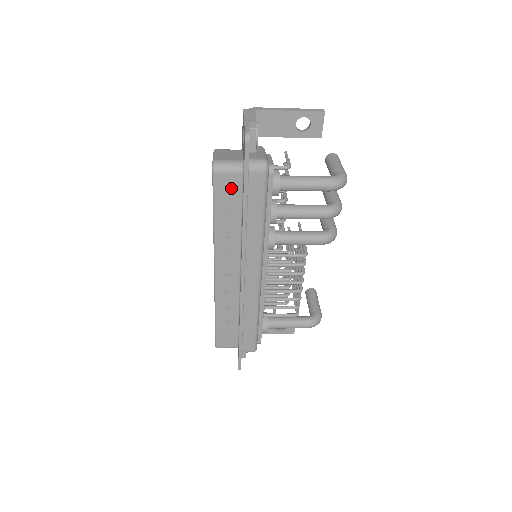
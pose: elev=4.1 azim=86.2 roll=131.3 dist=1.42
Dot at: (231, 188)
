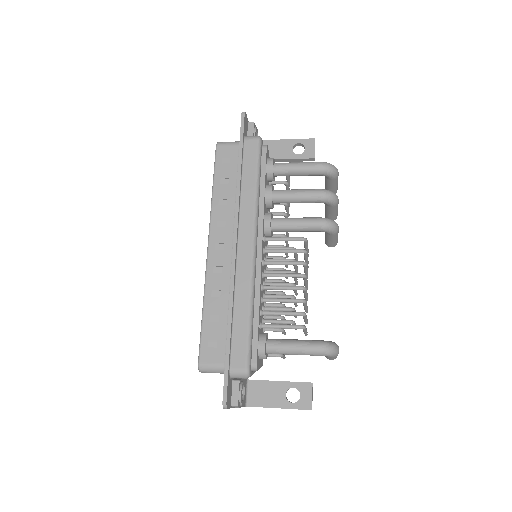
Dot at: (230, 159)
